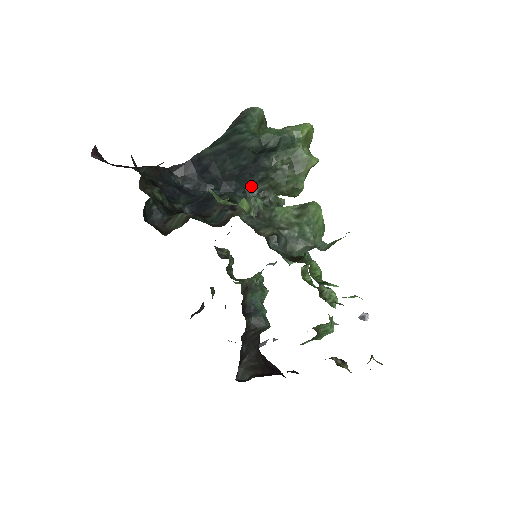
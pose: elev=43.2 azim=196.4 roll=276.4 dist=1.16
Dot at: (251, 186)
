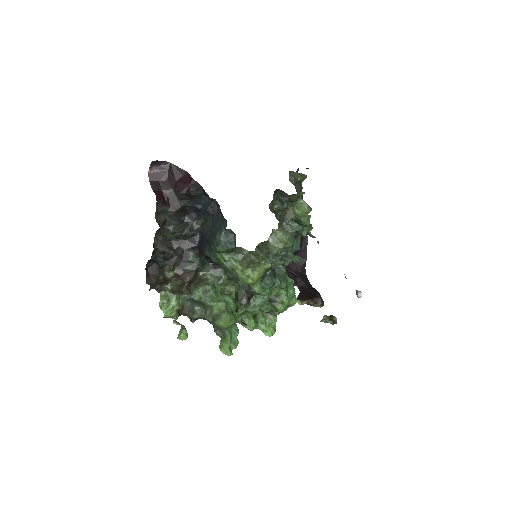
Dot at: occluded
